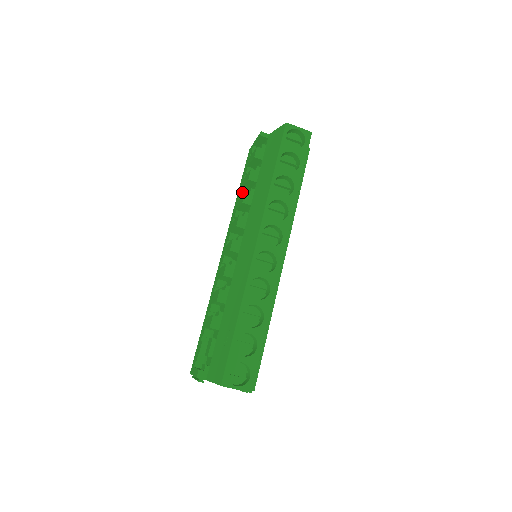
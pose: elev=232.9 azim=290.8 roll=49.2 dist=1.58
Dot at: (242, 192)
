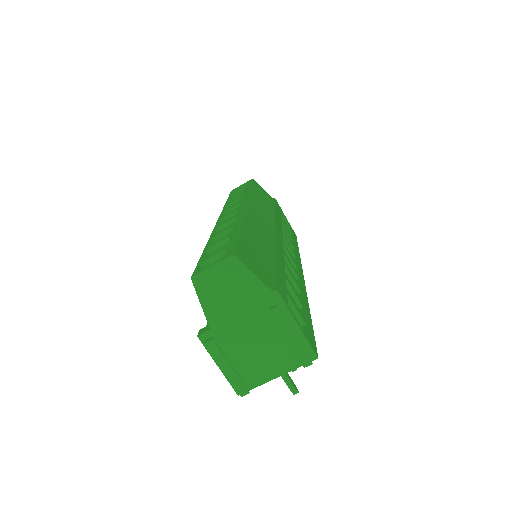
Dot at: occluded
